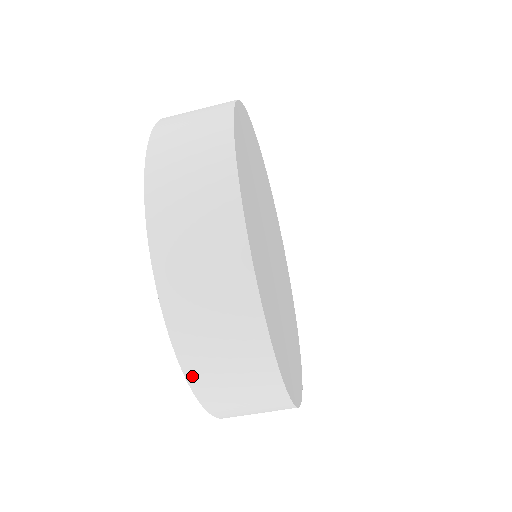
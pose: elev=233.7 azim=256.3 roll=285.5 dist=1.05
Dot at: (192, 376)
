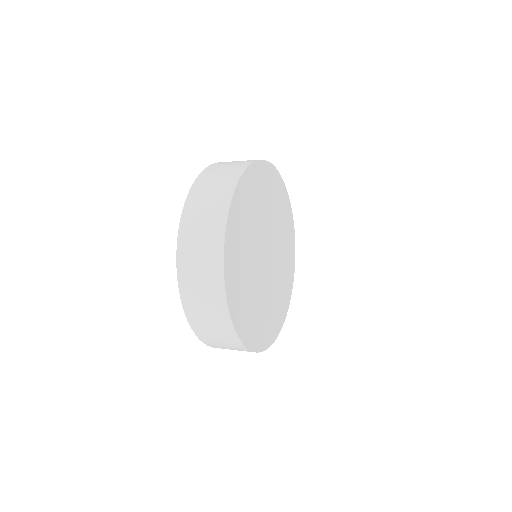
Dot at: (214, 347)
